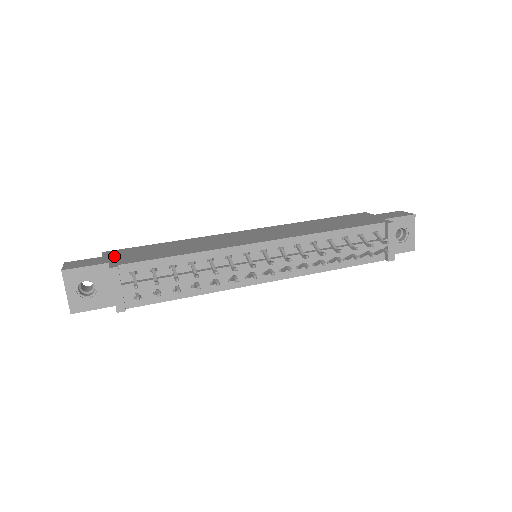
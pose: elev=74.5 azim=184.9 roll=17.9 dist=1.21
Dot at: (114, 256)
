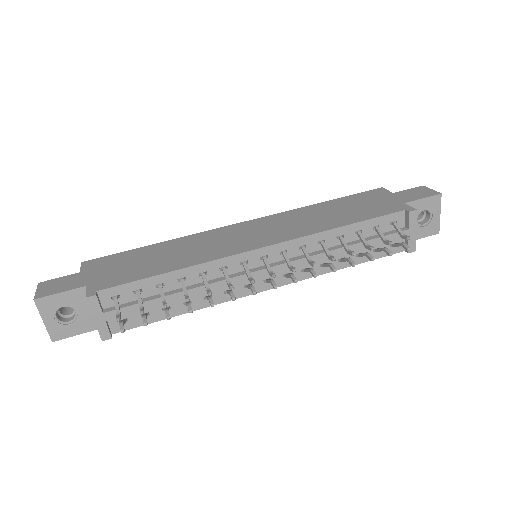
Dot at: (93, 272)
